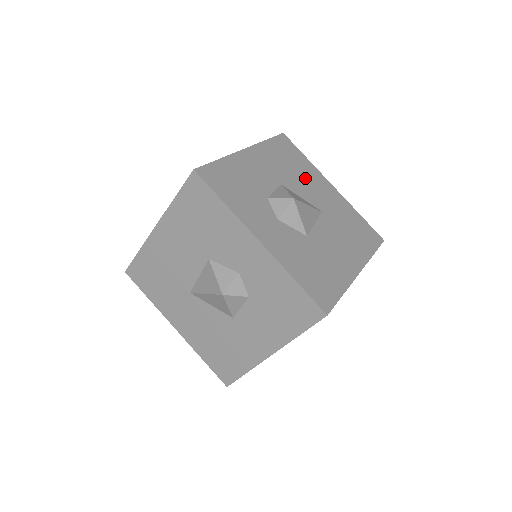
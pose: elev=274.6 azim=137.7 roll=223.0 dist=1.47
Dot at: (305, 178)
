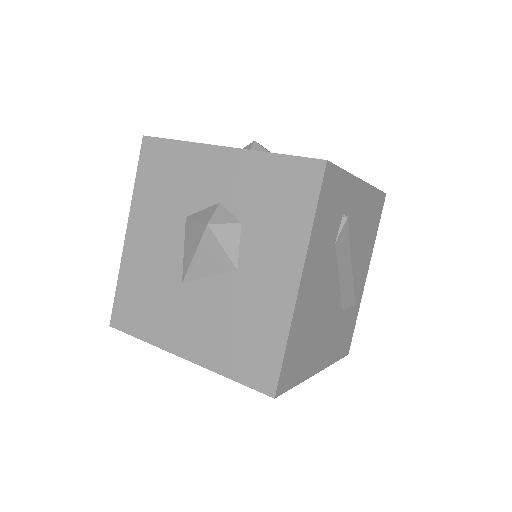
Dot at: occluded
